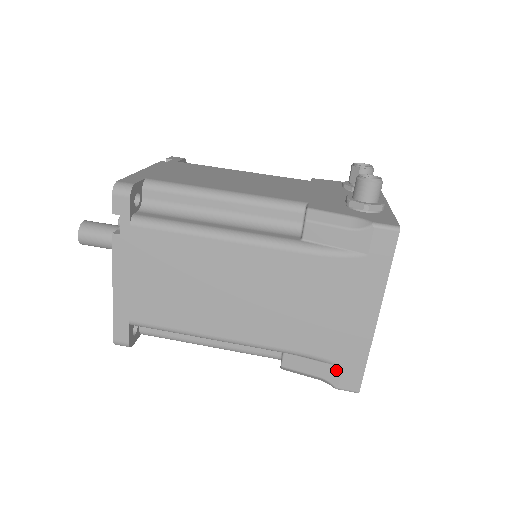
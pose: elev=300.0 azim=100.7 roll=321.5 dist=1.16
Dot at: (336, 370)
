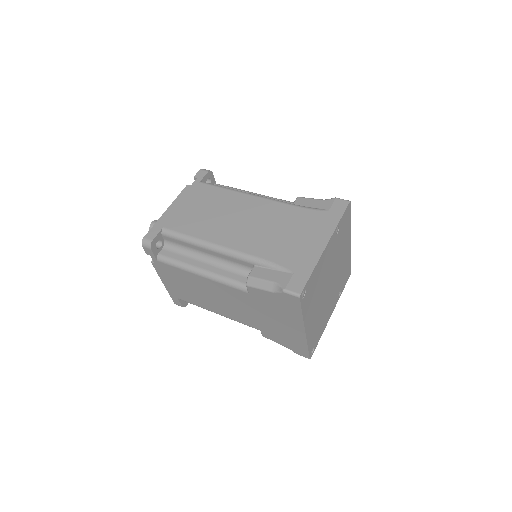
Dot at: (288, 276)
